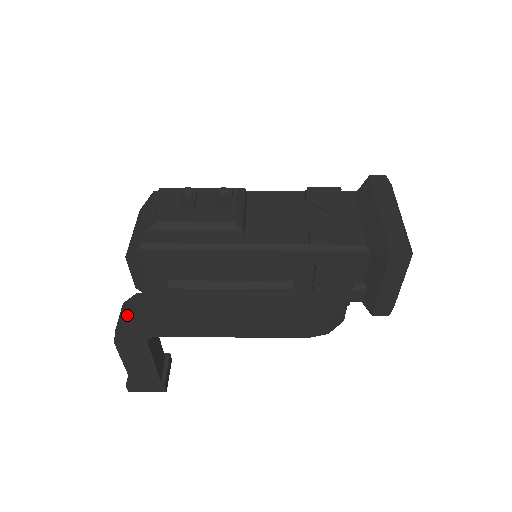
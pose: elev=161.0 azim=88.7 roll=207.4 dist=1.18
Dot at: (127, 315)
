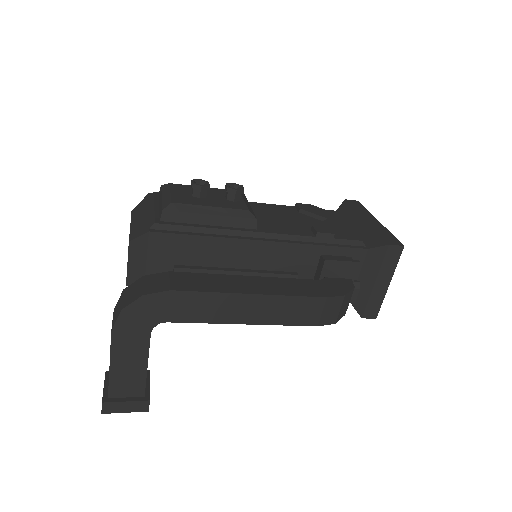
Dot at: (137, 293)
